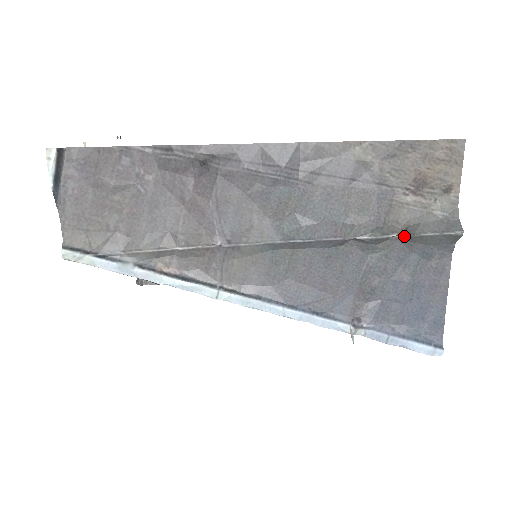
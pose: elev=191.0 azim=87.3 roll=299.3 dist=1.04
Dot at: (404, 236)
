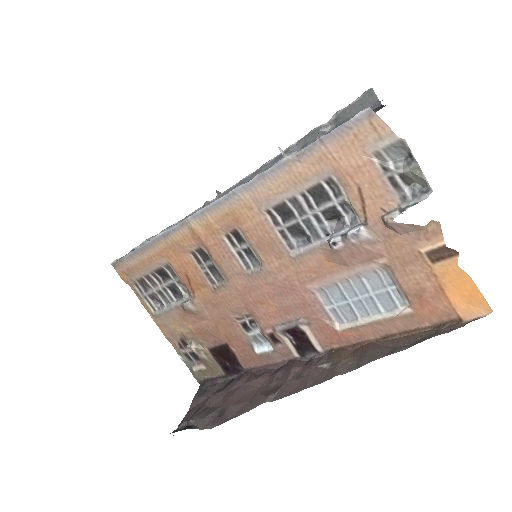
Dot at: (335, 123)
